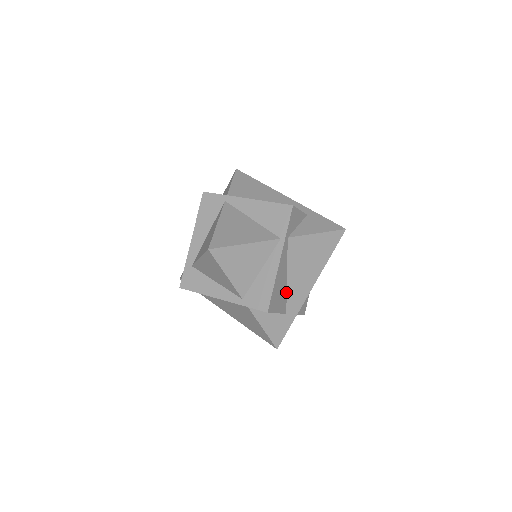
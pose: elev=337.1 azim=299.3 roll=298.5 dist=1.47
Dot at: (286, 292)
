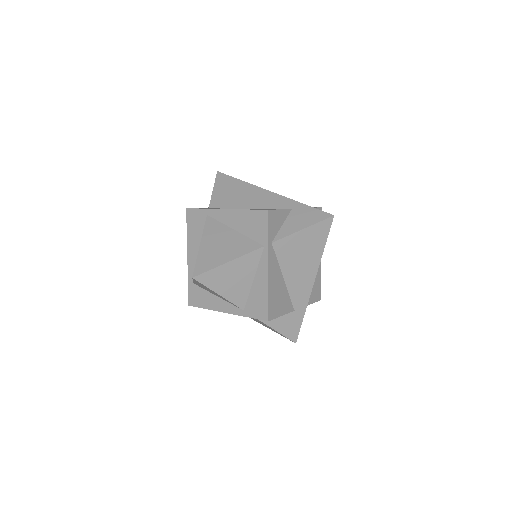
Dot at: (287, 292)
